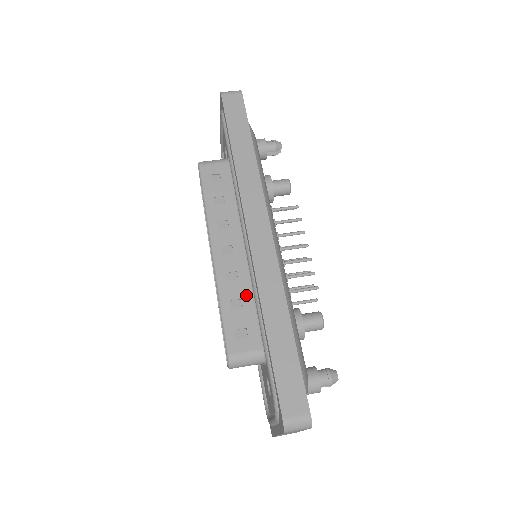
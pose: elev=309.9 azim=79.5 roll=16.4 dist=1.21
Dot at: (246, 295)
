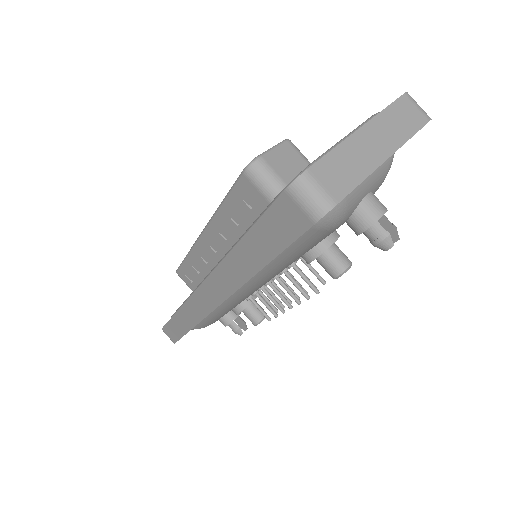
Dot at: (205, 274)
